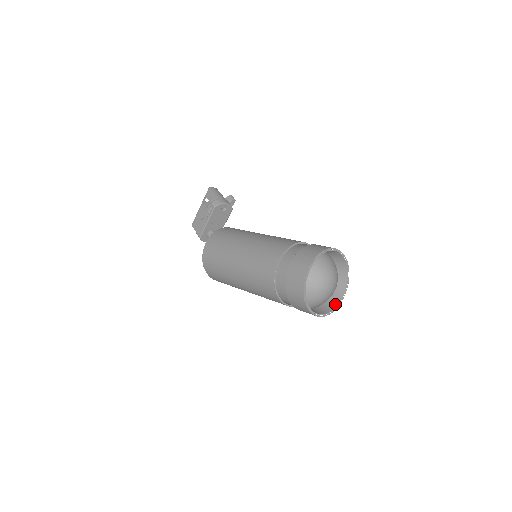
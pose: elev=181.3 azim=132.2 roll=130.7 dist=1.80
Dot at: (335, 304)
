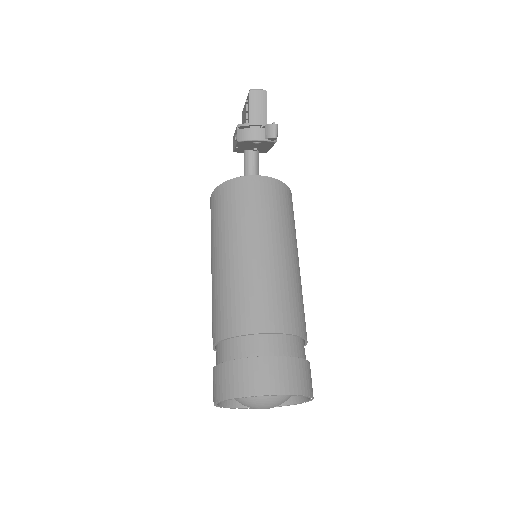
Dot at: (287, 402)
